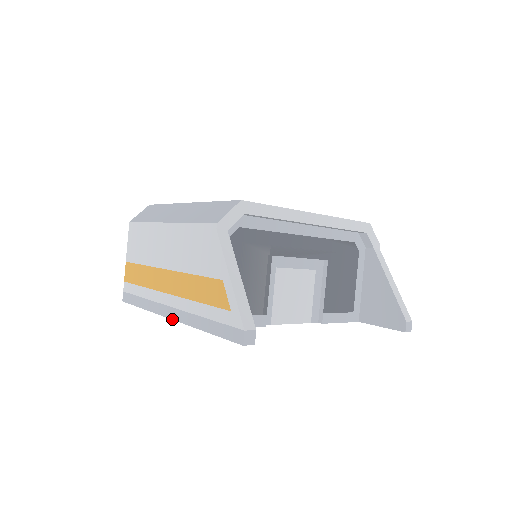
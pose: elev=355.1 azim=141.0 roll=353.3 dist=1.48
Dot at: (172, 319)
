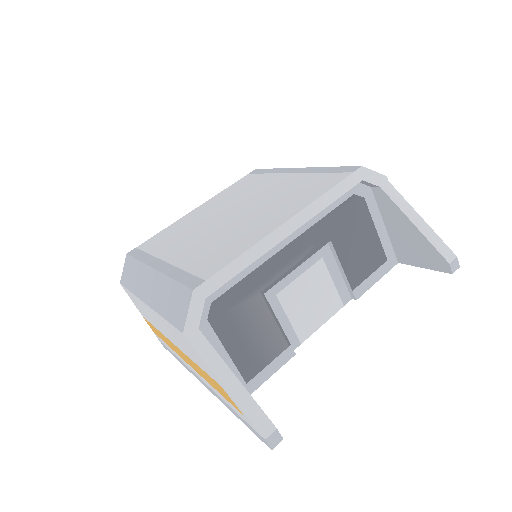
Dot at: occluded
